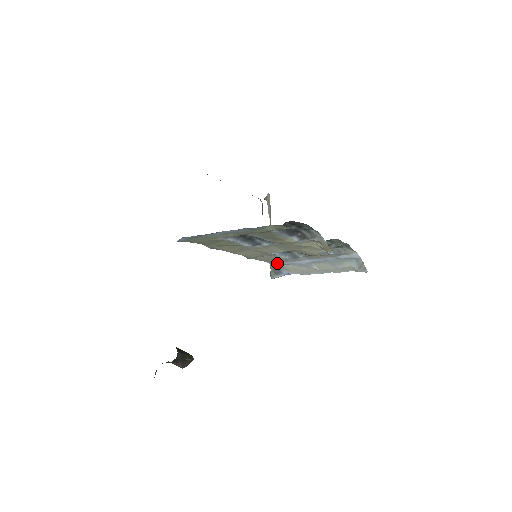
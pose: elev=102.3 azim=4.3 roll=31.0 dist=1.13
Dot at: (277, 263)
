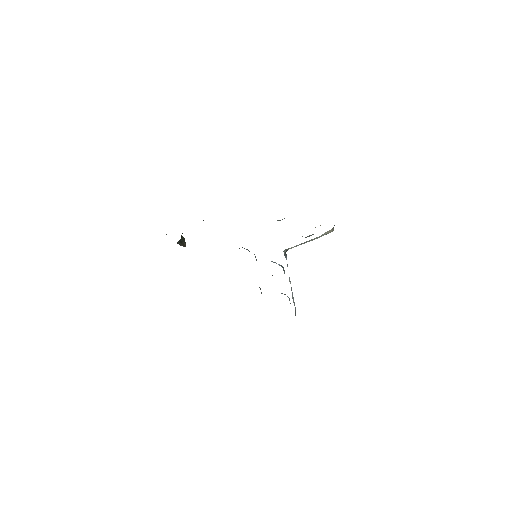
Dot at: occluded
